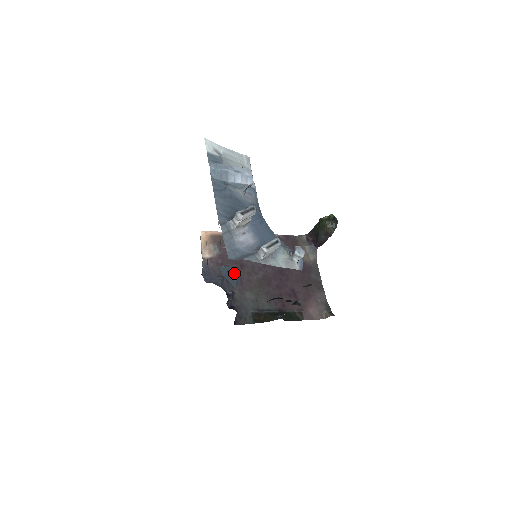
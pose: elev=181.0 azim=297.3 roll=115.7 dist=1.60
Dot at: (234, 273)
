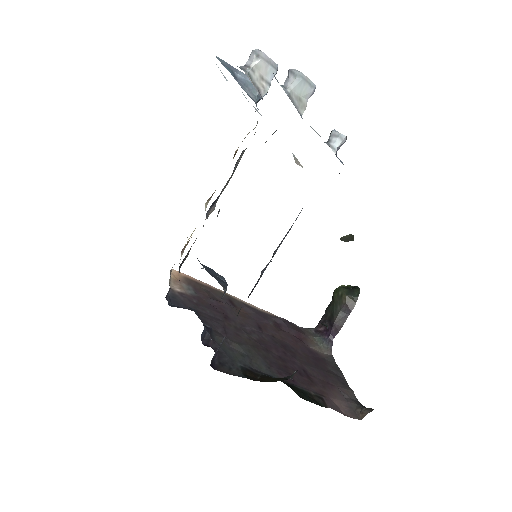
Dot at: (220, 277)
